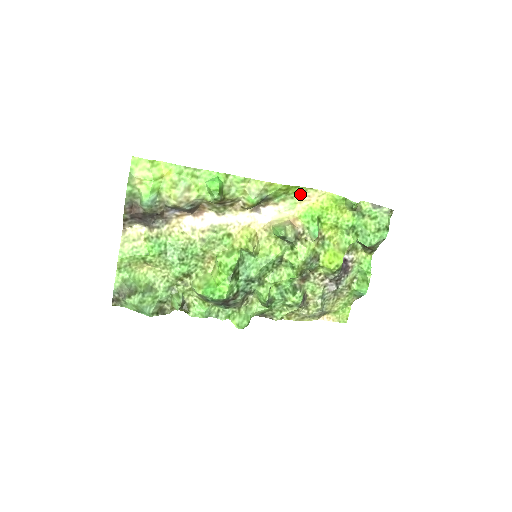
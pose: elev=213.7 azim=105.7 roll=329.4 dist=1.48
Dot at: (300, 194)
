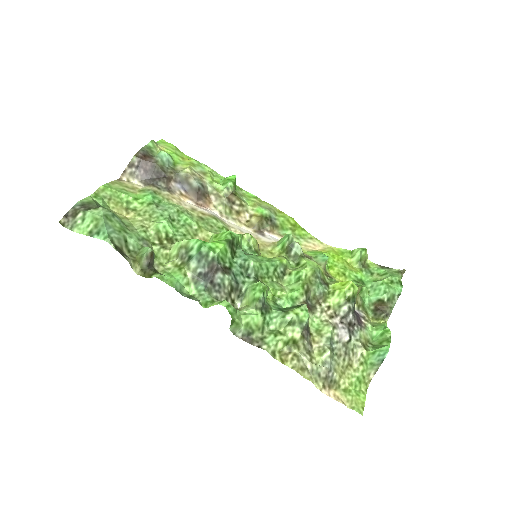
Dot at: (305, 239)
